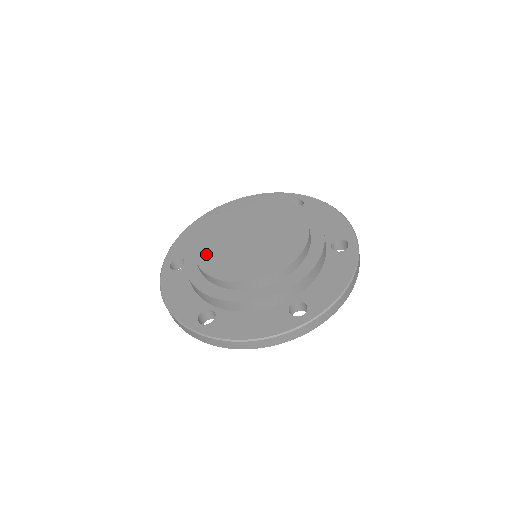
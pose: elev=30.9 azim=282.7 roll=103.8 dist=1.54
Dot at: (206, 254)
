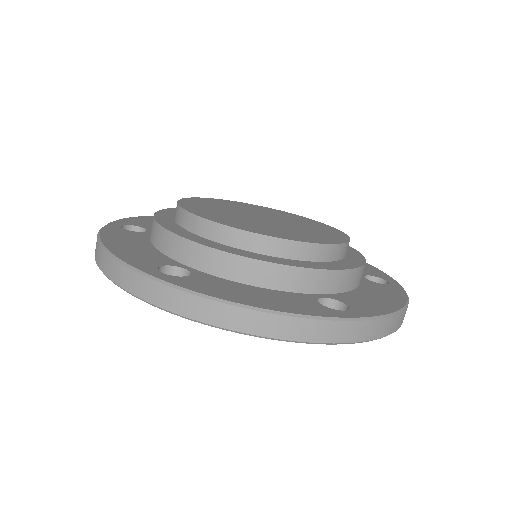
Dot at: (198, 207)
